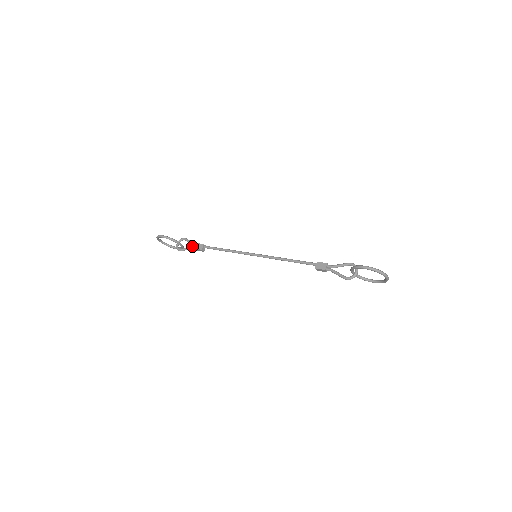
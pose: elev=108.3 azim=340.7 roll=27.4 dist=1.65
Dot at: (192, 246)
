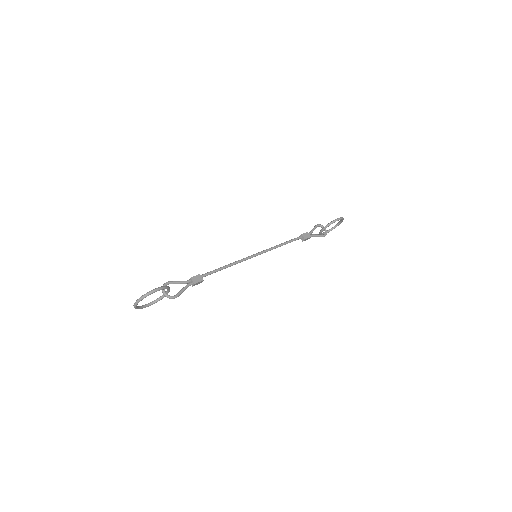
Dot at: (187, 284)
